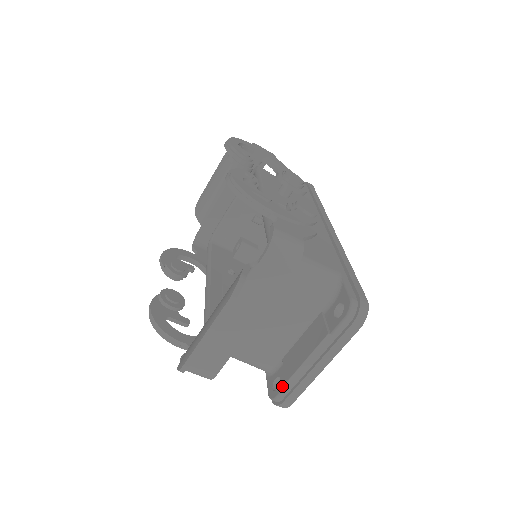
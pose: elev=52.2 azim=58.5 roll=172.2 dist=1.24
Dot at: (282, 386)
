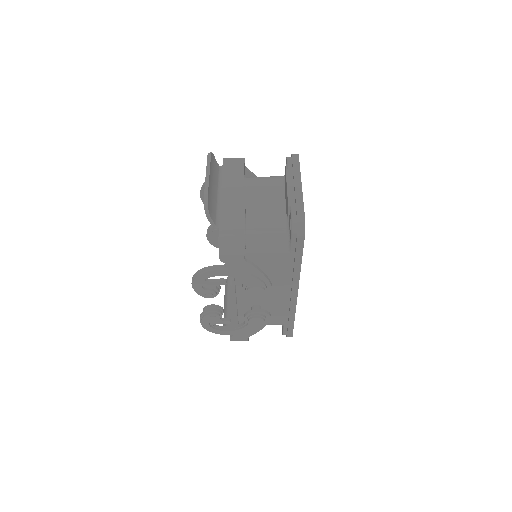
Dot at: (290, 214)
